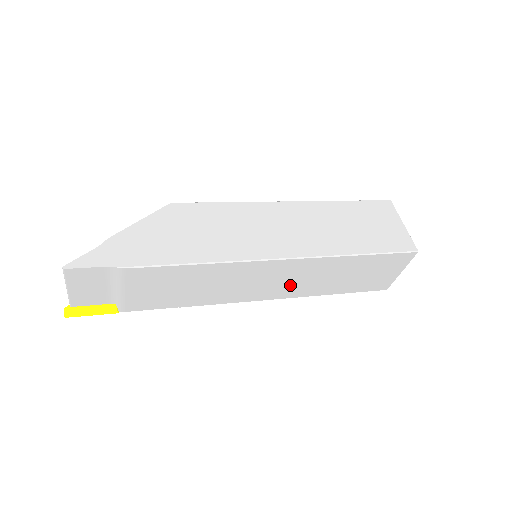
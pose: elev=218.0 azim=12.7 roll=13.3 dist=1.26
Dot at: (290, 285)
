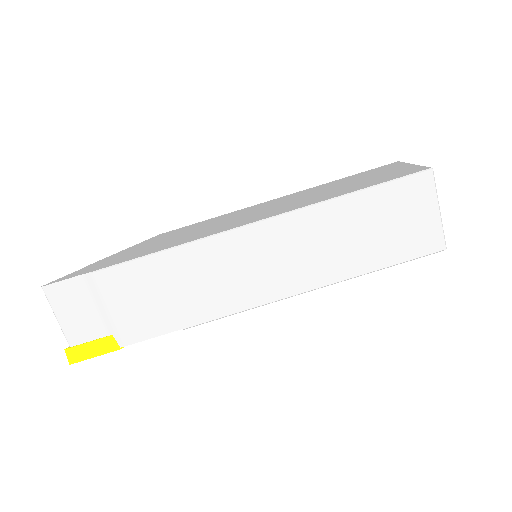
Dot at: (296, 265)
